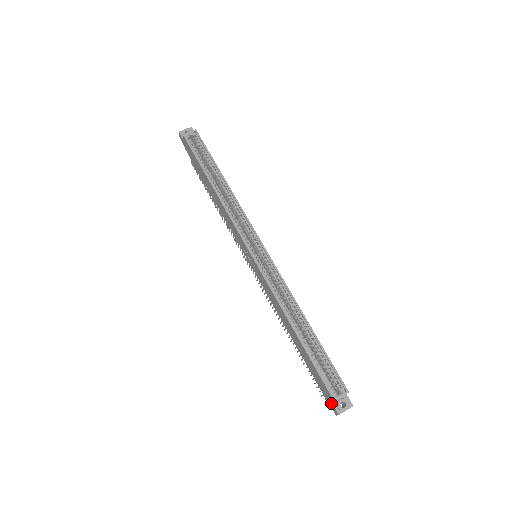
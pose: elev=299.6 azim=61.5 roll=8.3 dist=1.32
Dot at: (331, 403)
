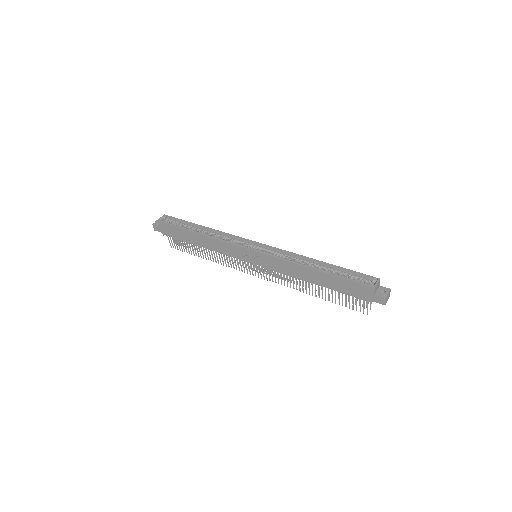
Dot at: (375, 297)
